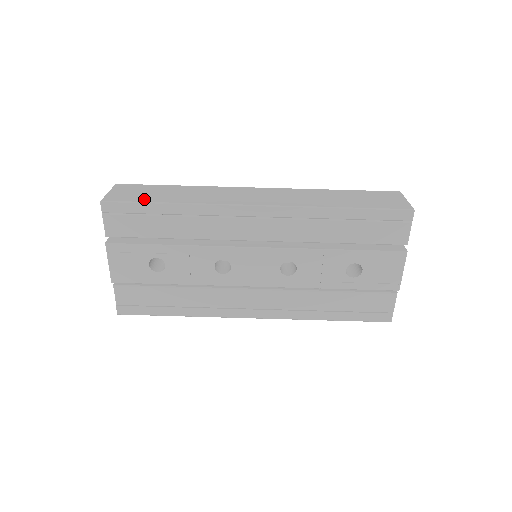
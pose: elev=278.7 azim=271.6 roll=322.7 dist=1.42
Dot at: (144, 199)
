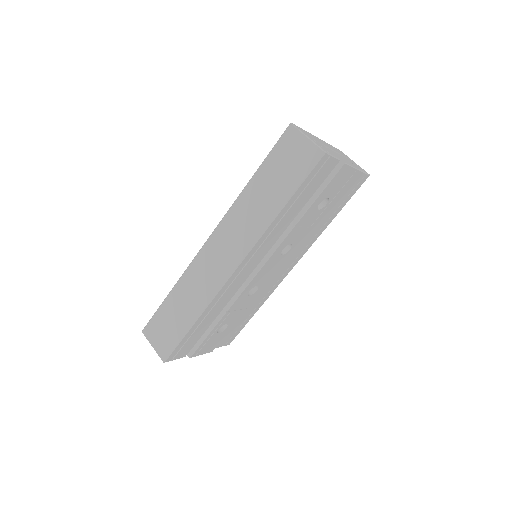
Dot at: (178, 335)
